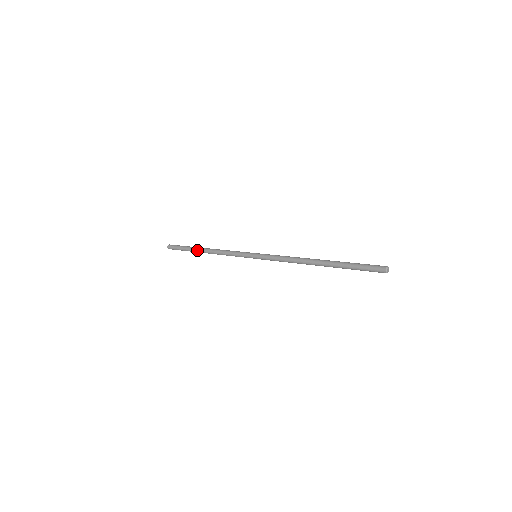
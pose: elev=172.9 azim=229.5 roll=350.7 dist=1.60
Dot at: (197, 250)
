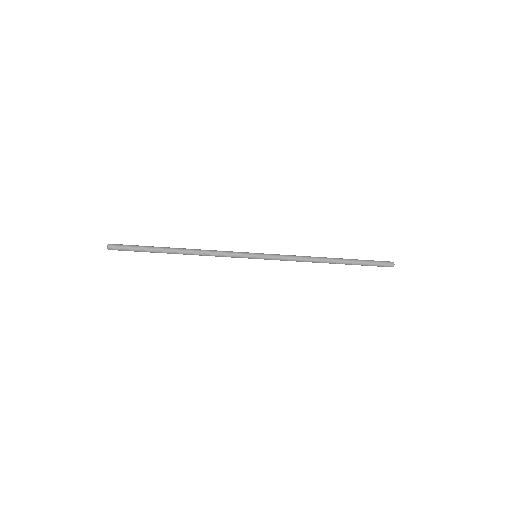
Dot at: (167, 250)
